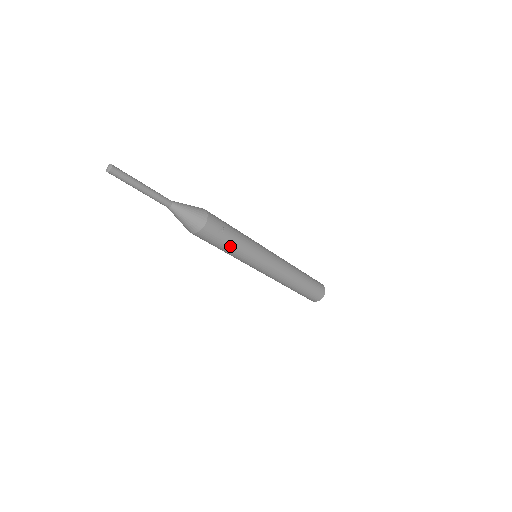
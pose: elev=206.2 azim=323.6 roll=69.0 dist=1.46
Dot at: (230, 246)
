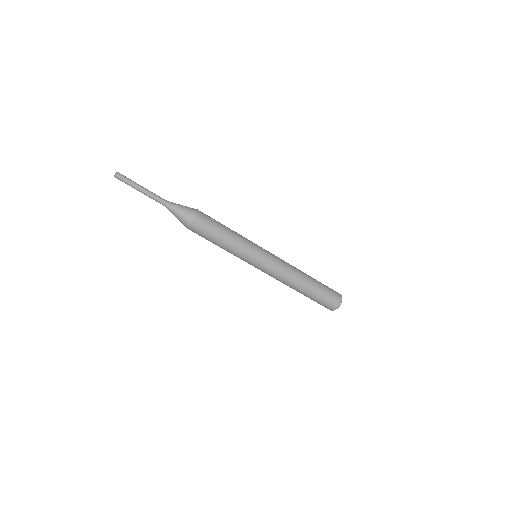
Dot at: (225, 235)
